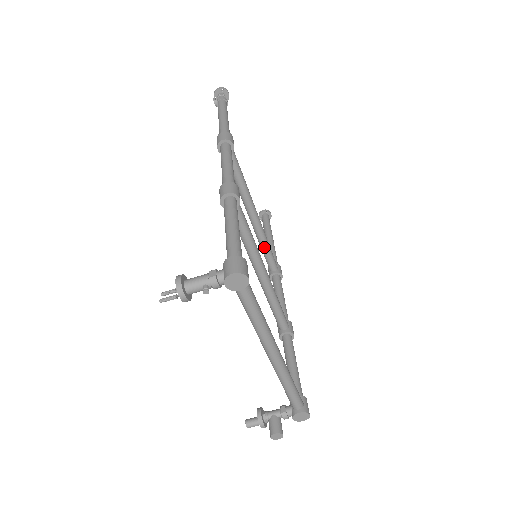
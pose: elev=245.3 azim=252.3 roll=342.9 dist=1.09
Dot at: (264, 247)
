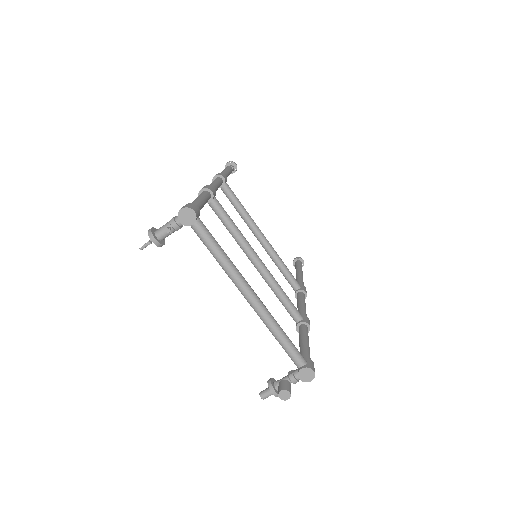
Dot at: (280, 266)
